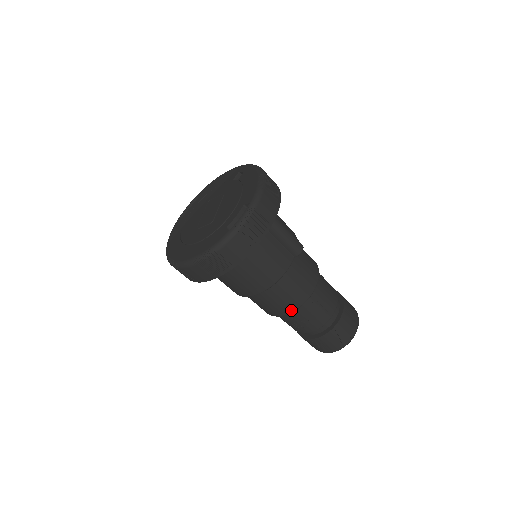
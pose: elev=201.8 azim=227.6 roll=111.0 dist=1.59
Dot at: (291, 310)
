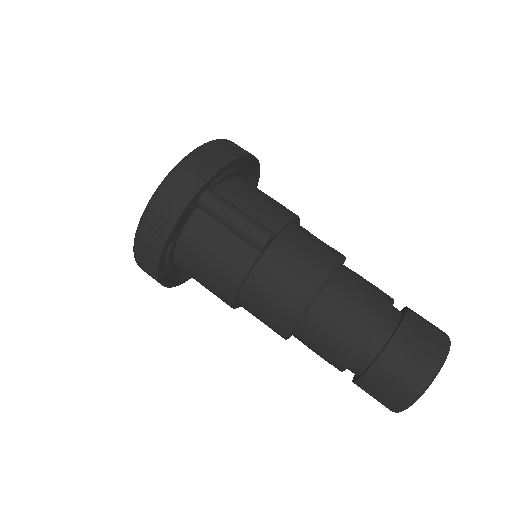
Dot at: (285, 330)
